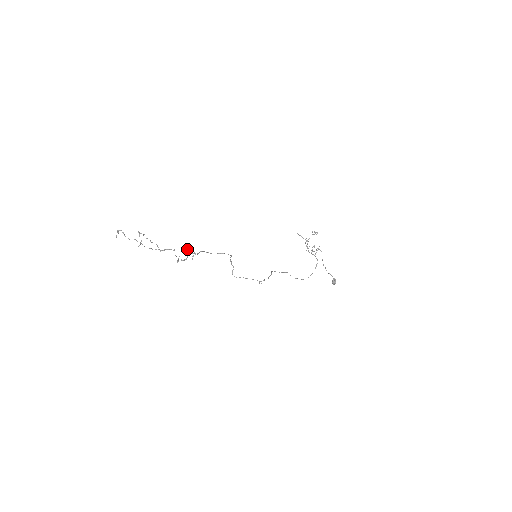
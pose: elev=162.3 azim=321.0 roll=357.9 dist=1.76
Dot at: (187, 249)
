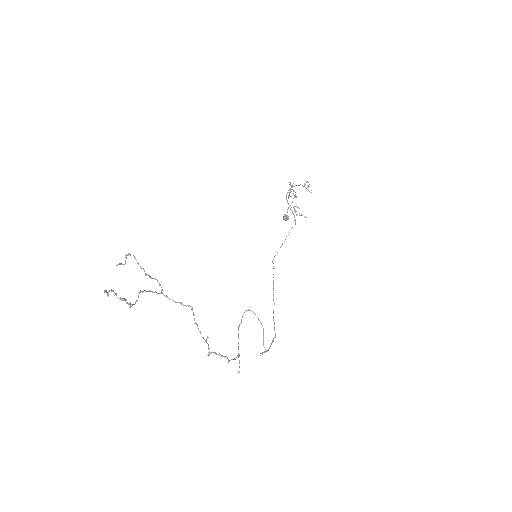
Dot at: (235, 359)
